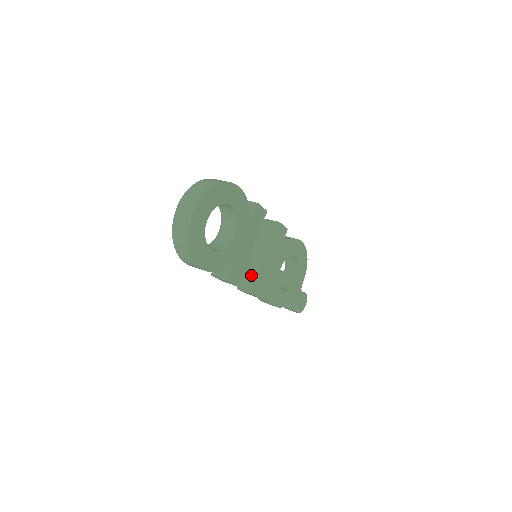
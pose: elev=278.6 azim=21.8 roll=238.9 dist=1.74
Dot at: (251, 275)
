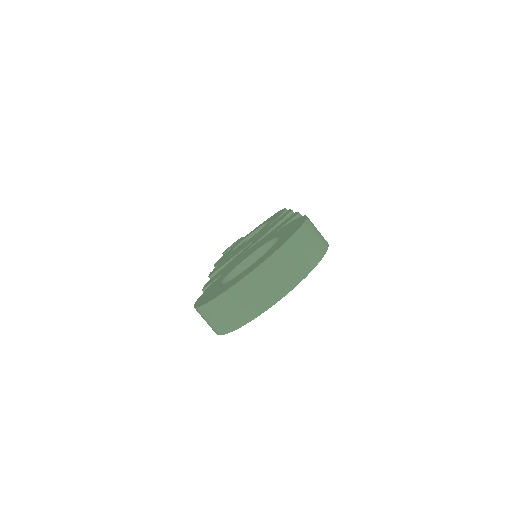
Dot at: occluded
